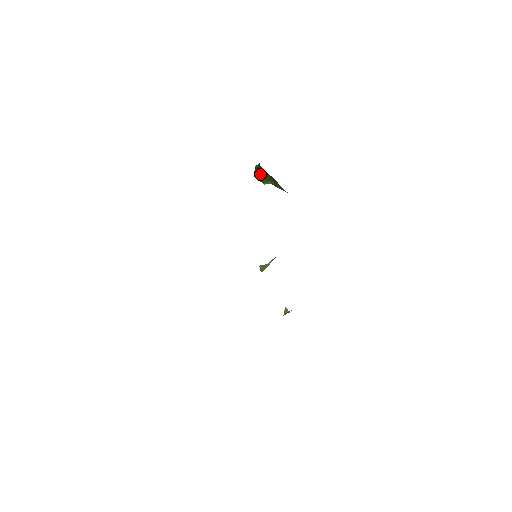
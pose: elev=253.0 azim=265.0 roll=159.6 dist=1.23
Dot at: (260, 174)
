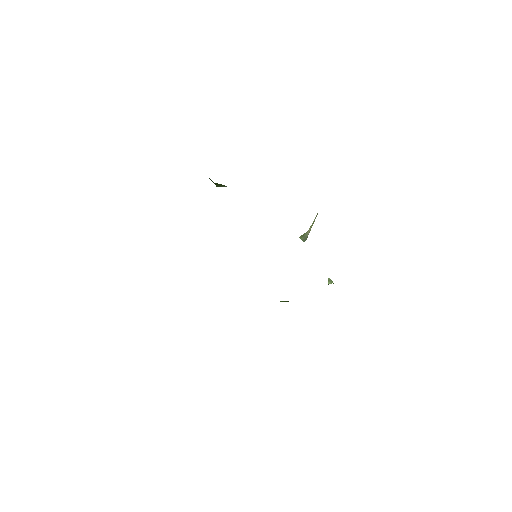
Dot at: occluded
